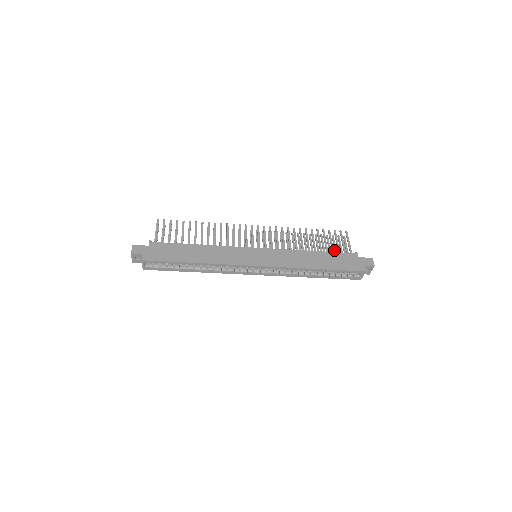
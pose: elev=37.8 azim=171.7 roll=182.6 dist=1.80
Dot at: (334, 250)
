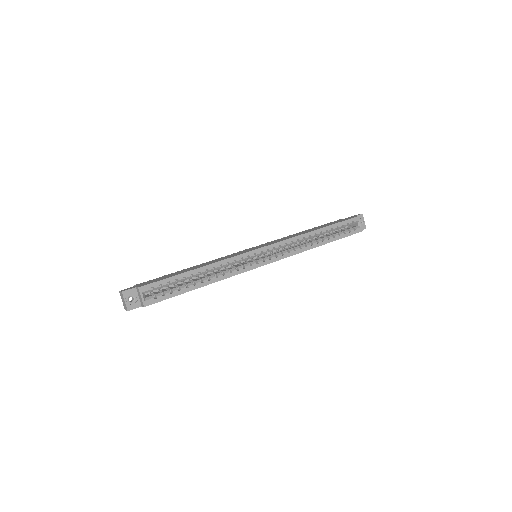
Dot at: occluded
